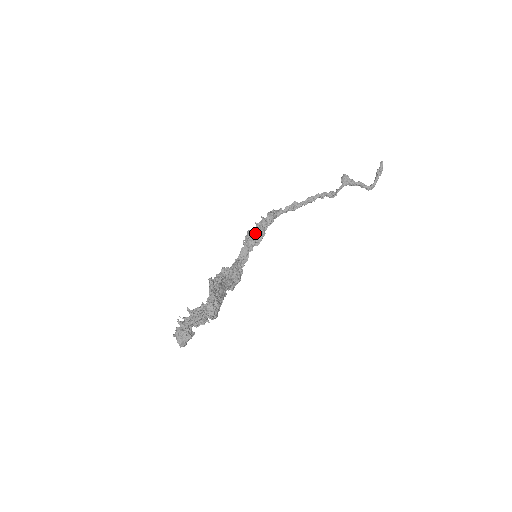
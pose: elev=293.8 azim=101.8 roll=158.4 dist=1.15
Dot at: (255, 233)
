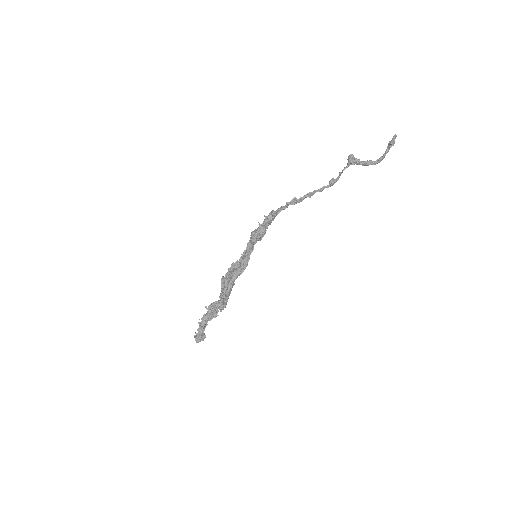
Dot at: (256, 237)
